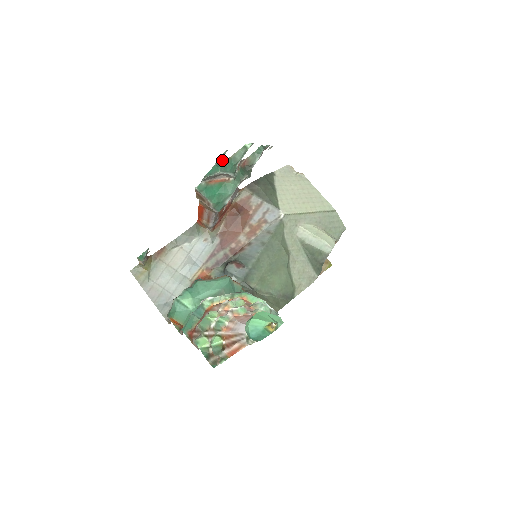
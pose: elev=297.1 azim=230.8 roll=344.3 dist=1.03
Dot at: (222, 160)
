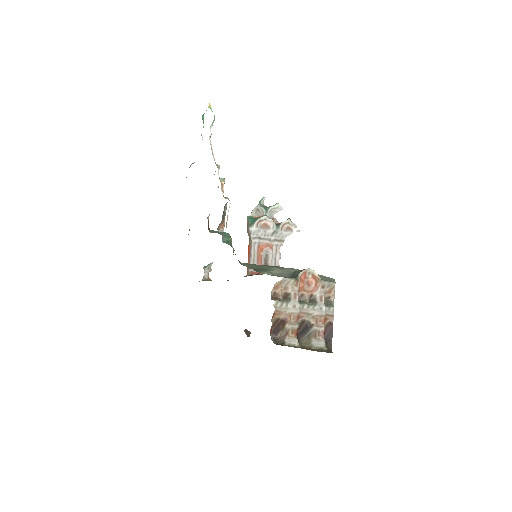
Dot at: (263, 203)
